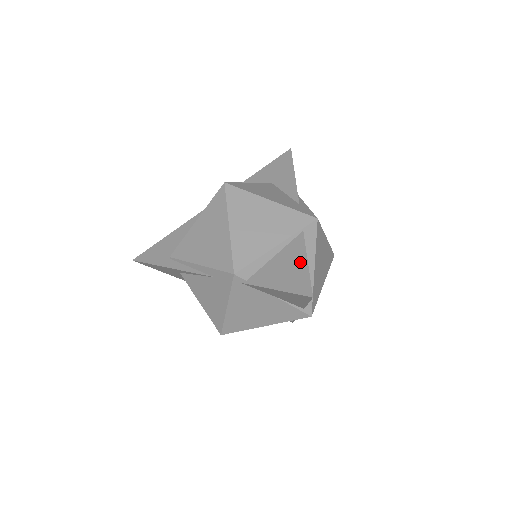
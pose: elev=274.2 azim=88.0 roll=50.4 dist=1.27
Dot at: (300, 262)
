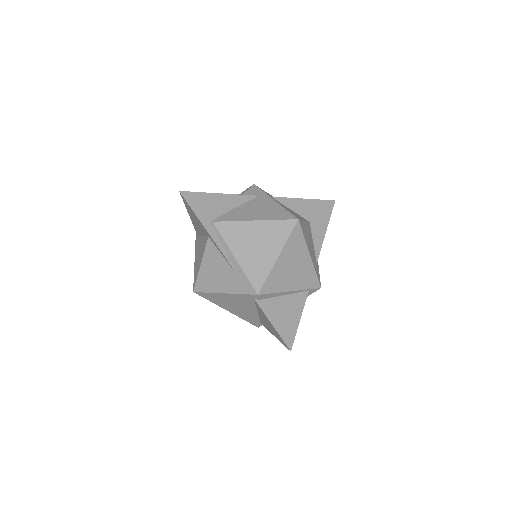
Dot at: (296, 316)
